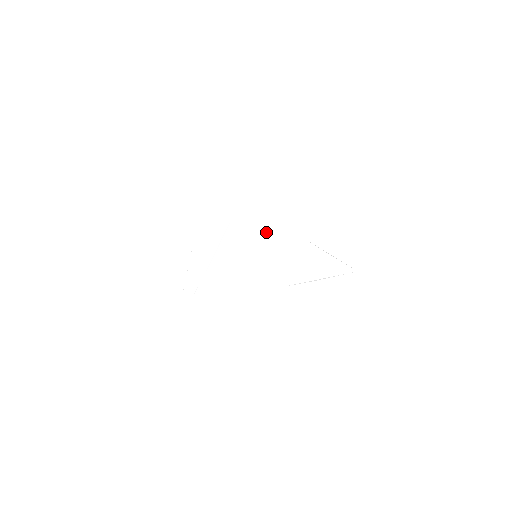
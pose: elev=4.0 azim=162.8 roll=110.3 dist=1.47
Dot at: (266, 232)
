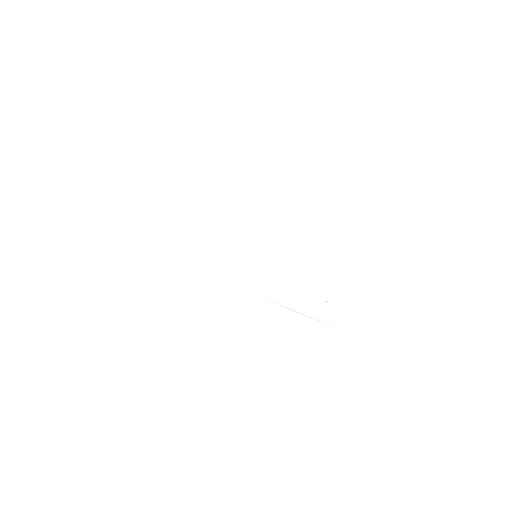
Dot at: (277, 240)
